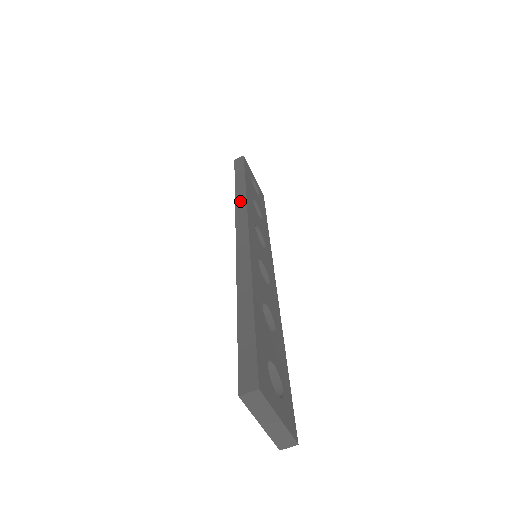
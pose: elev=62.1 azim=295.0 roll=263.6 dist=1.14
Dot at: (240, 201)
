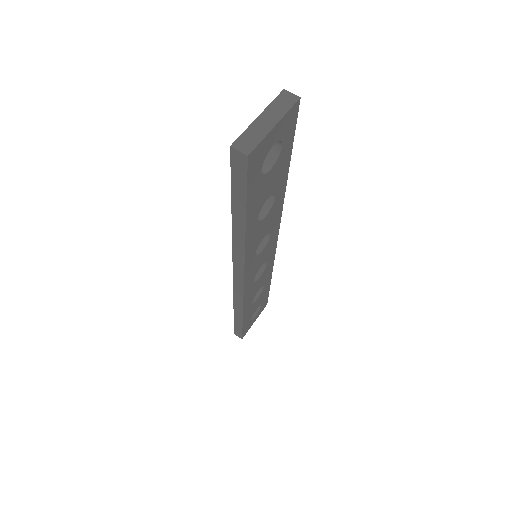
Dot at: occluded
